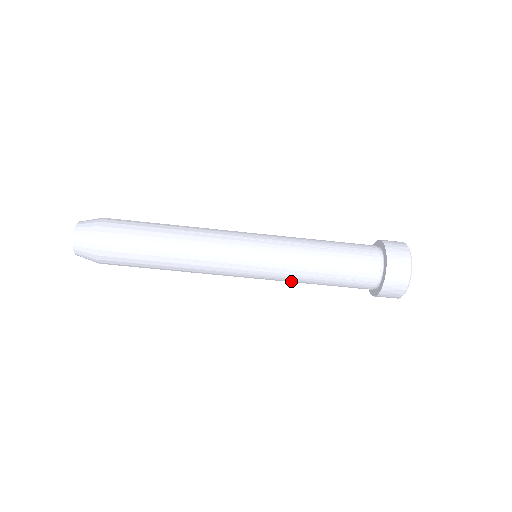
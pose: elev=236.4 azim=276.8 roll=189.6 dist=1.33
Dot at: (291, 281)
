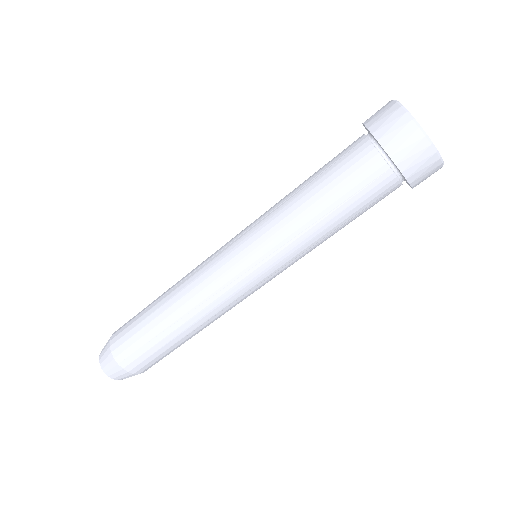
Dot at: (304, 251)
